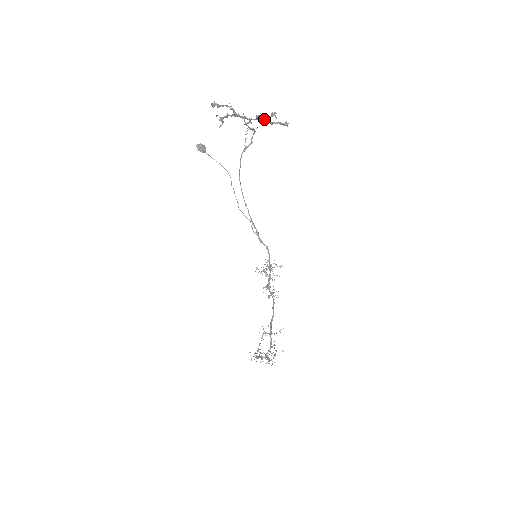
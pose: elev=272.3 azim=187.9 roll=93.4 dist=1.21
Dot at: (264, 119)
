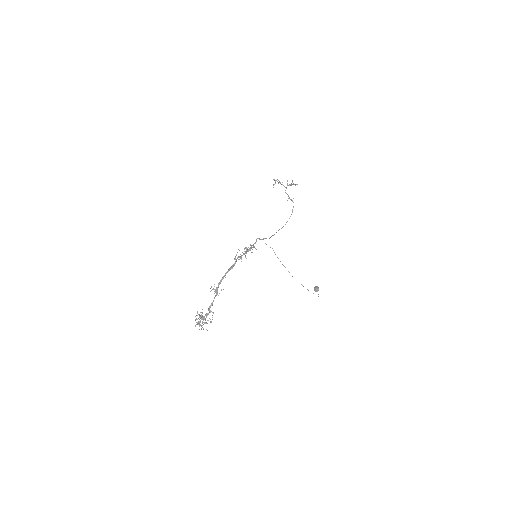
Dot at: (289, 185)
